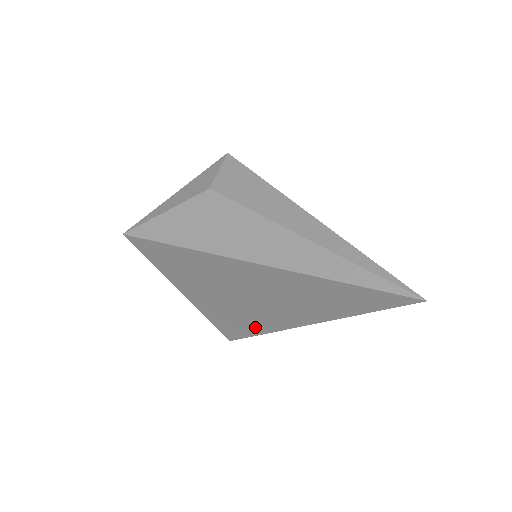
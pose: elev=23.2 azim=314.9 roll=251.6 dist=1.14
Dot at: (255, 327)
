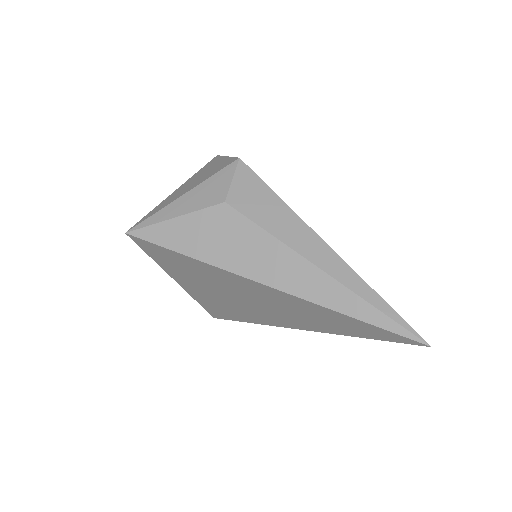
Dot at: (248, 318)
